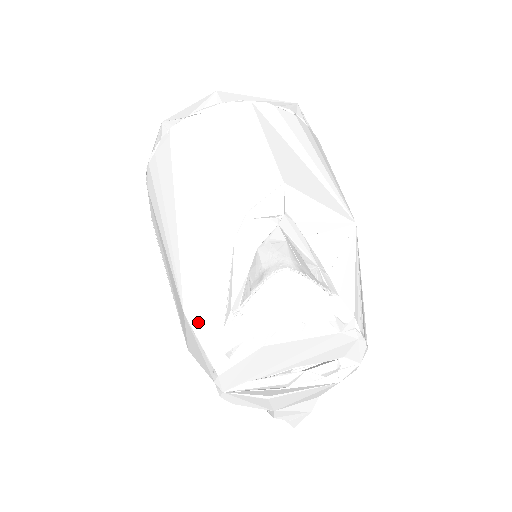
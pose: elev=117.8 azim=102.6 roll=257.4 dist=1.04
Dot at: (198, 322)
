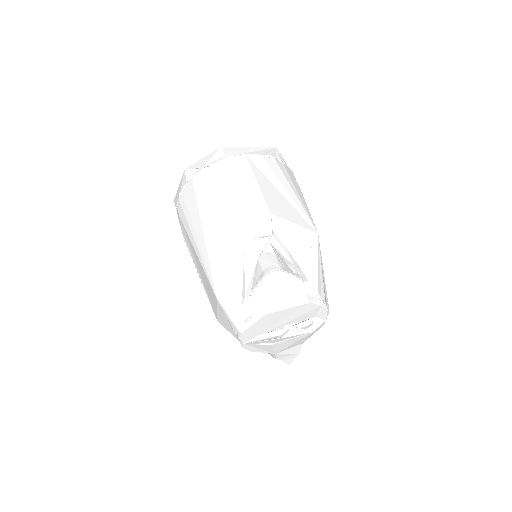
Dot at: (226, 303)
